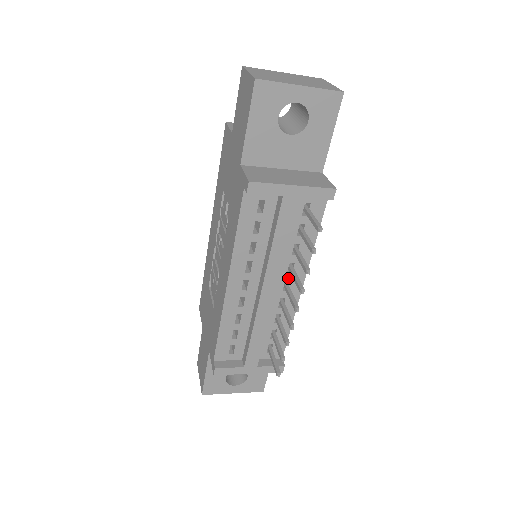
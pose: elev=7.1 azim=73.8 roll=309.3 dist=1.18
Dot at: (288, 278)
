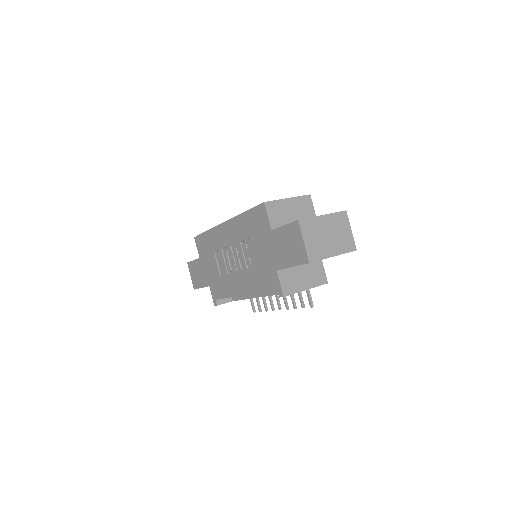
Dot at: occluded
